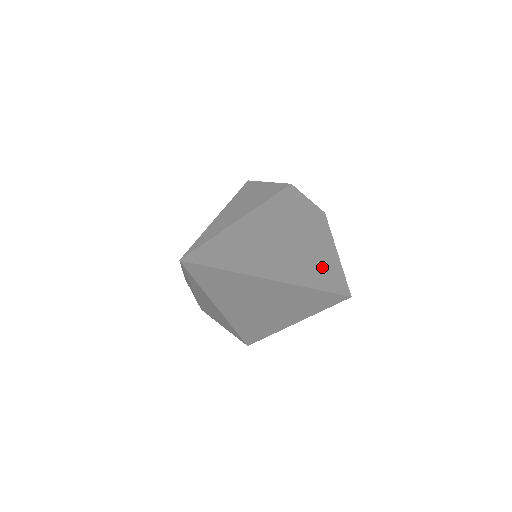
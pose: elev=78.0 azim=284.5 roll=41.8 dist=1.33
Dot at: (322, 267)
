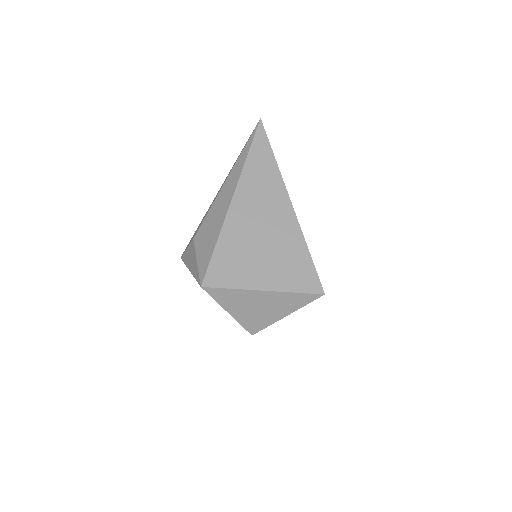
Dot at: occluded
